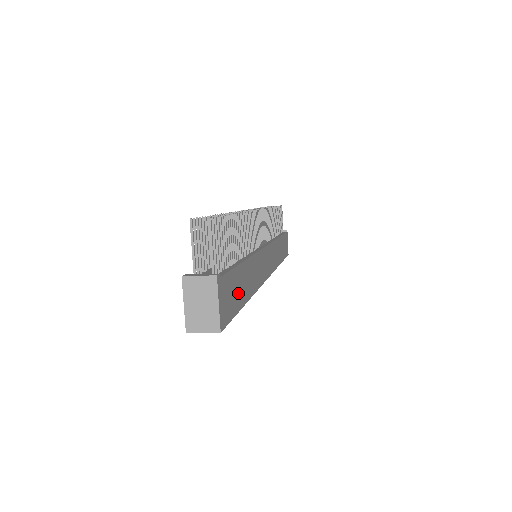
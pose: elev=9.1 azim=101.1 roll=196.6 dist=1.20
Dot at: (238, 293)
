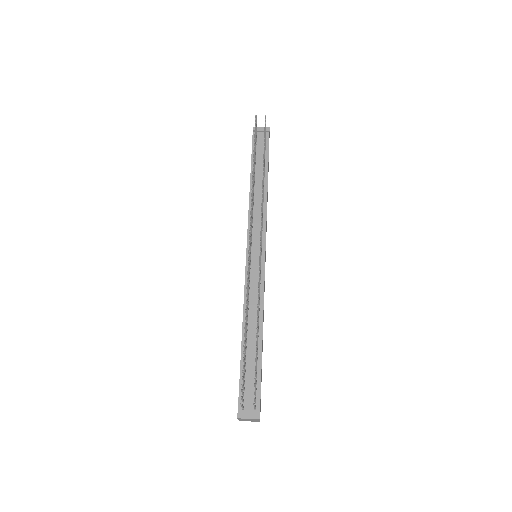
Dot at: occluded
